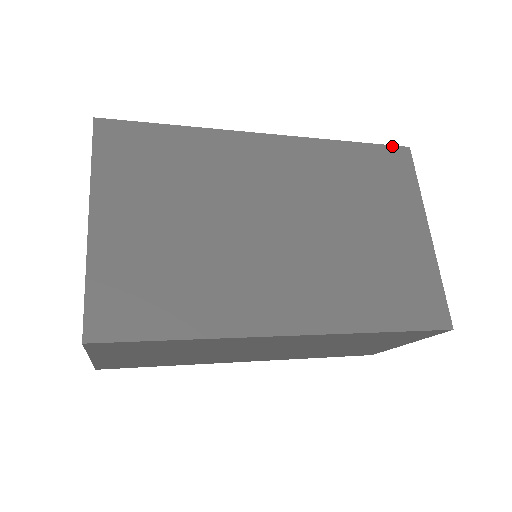
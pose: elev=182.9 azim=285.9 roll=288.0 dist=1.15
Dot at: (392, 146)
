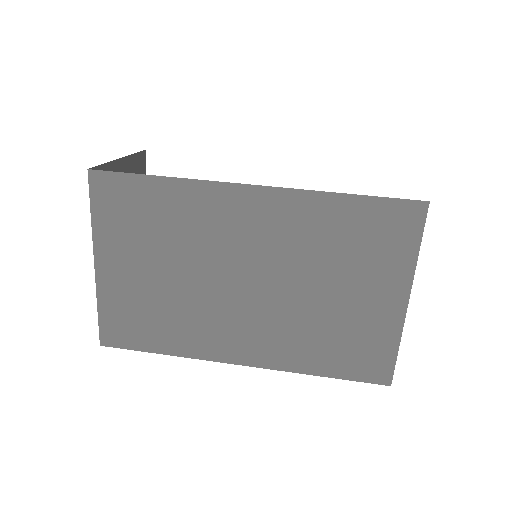
Dot at: (404, 200)
